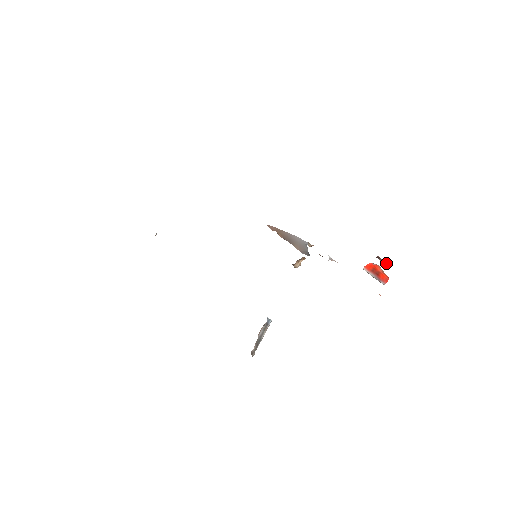
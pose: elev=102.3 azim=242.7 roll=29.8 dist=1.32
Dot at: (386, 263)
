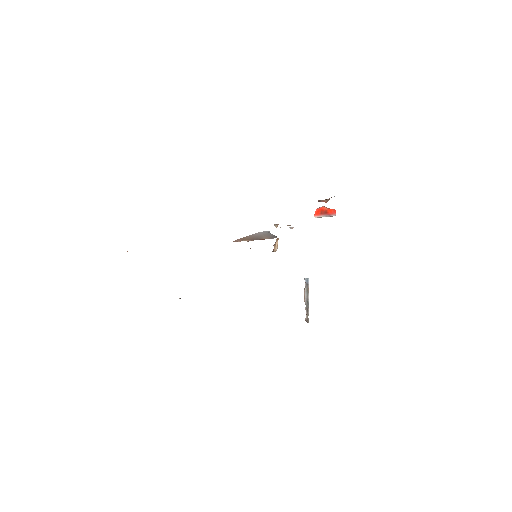
Dot at: (326, 200)
